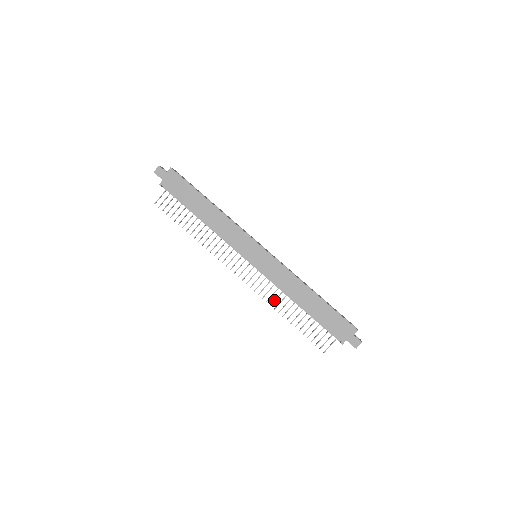
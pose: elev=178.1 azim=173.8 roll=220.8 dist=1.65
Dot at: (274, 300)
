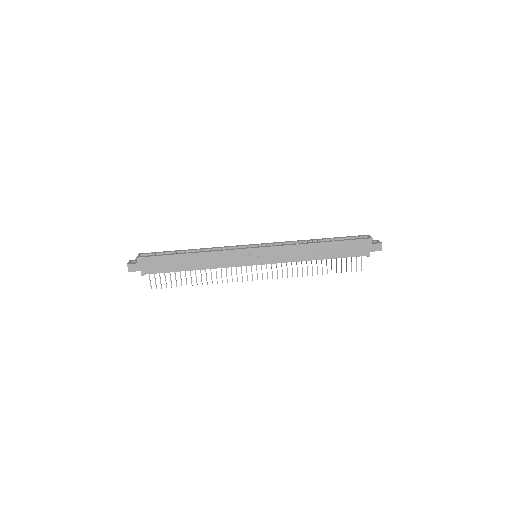
Dot at: occluded
